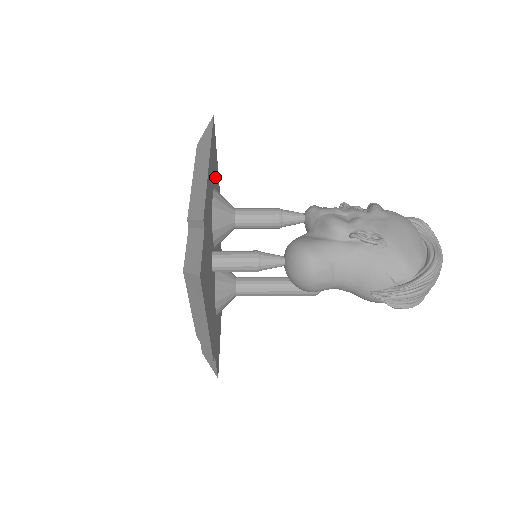
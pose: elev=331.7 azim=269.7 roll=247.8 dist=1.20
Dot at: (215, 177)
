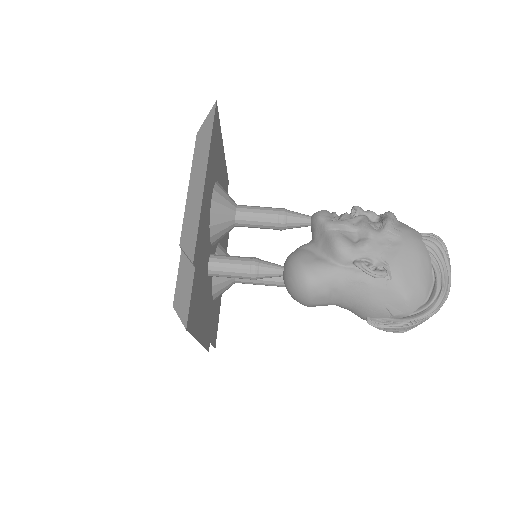
Dot at: (217, 166)
